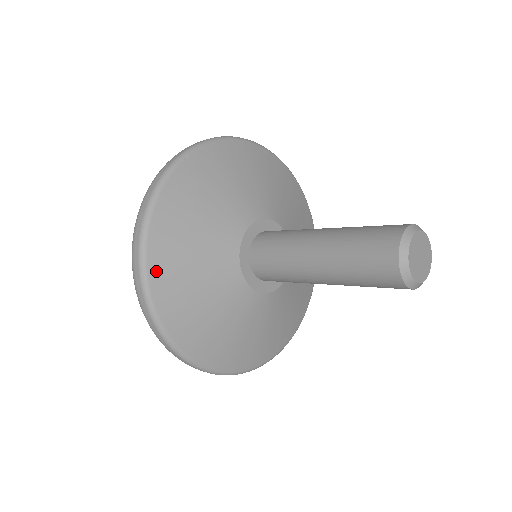
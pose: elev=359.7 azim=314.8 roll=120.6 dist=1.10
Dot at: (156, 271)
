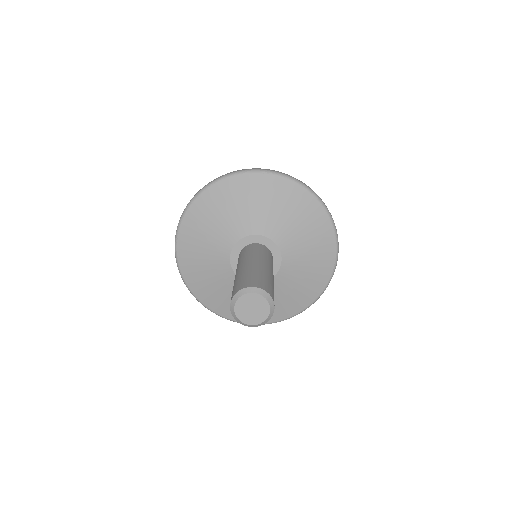
Dot at: (207, 302)
